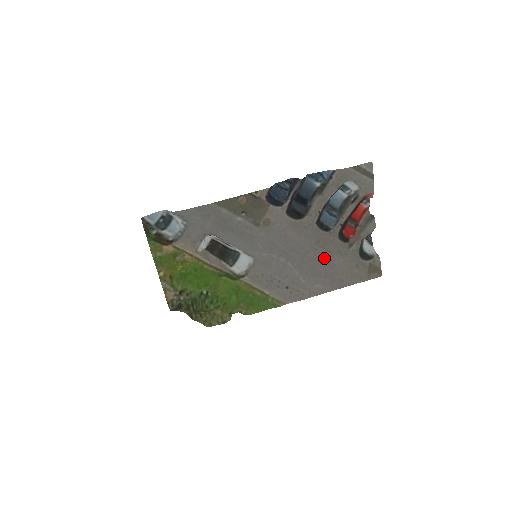
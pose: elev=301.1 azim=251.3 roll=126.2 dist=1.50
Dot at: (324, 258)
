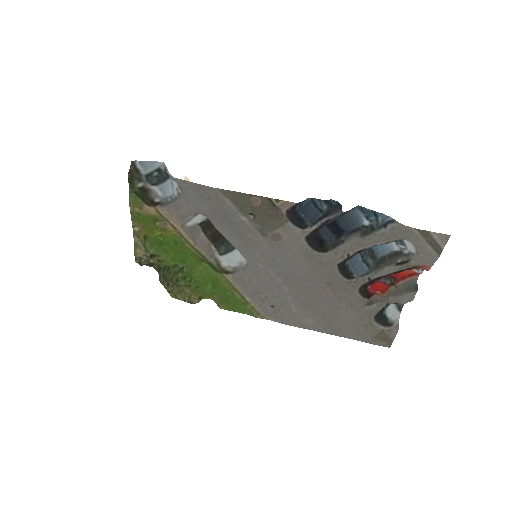
Dot at: (330, 301)
